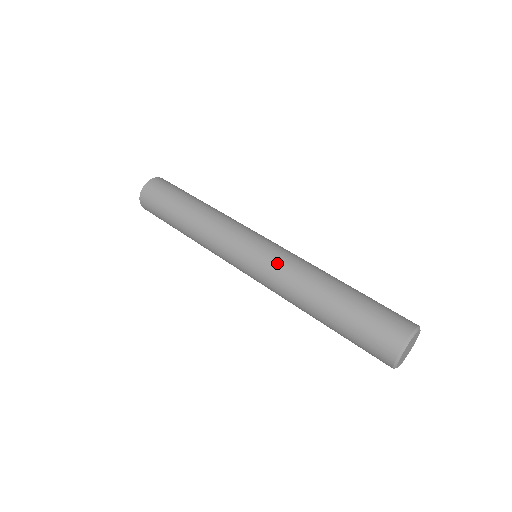
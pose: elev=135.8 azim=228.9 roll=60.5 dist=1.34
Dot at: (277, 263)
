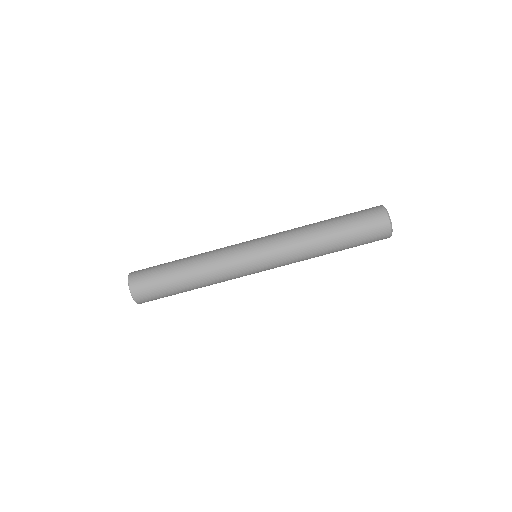
Dot at: (281, 245)
